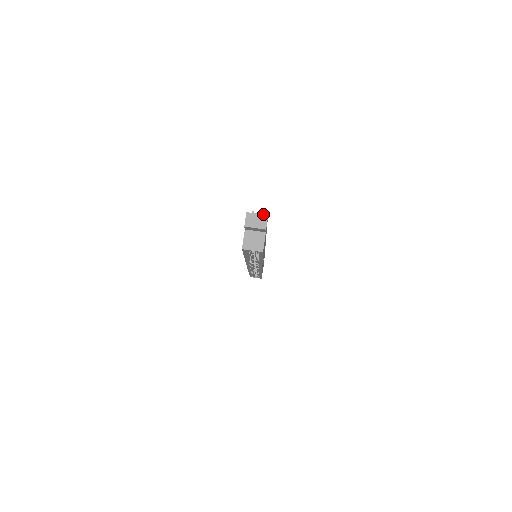
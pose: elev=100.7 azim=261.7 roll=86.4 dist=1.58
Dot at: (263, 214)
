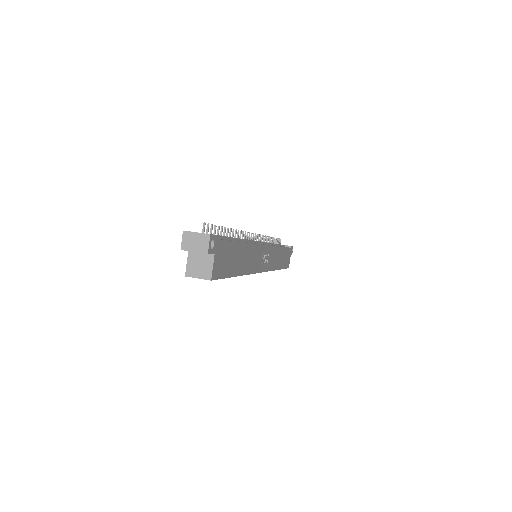
Dot at: (204, 233)
